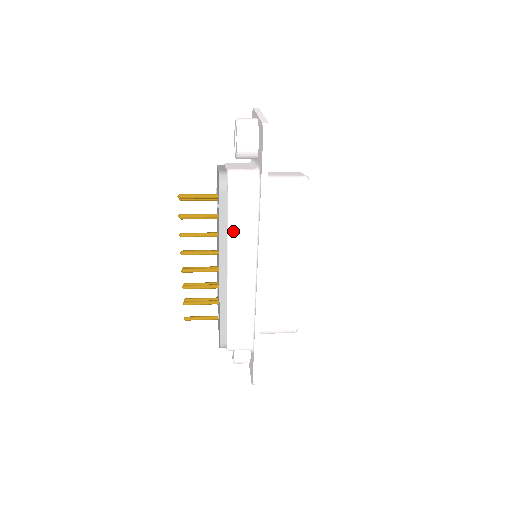
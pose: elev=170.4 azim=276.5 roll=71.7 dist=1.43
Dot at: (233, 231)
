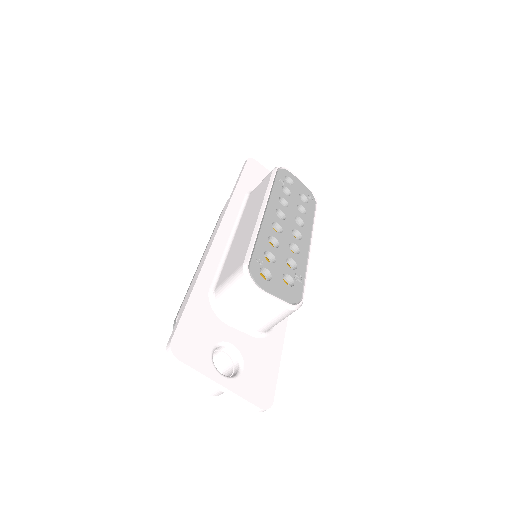
Dot at: occluded
